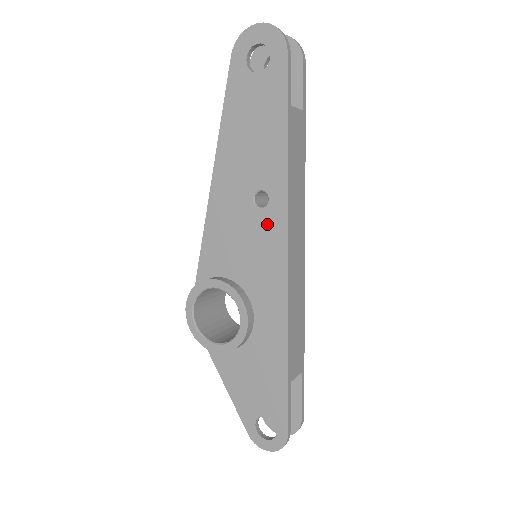
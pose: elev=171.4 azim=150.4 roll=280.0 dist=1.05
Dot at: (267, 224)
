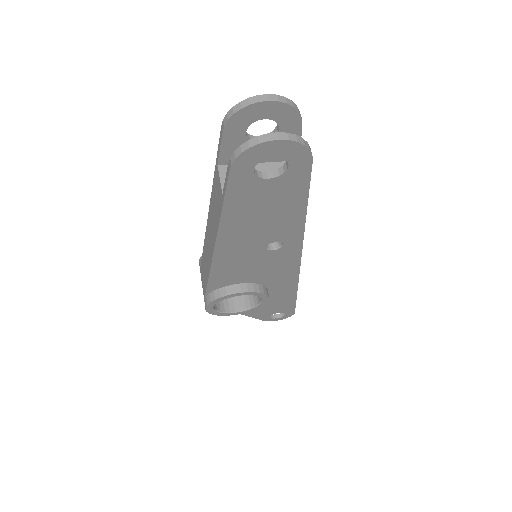
Dot at: (281, 255)
